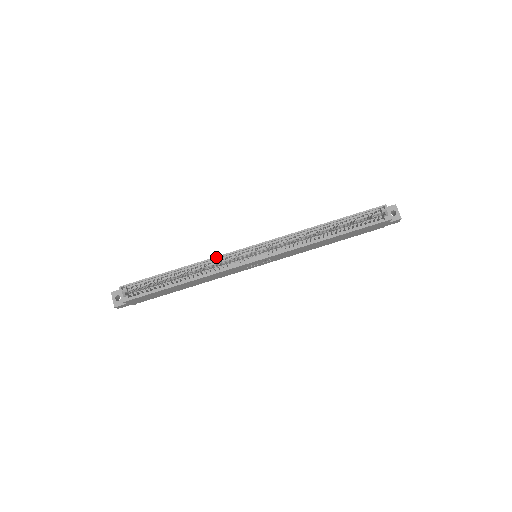
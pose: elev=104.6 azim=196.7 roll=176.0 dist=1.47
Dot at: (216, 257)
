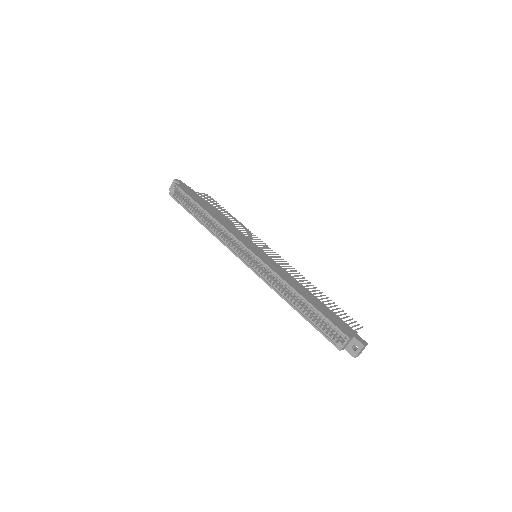
Dot at: (228, 230)
